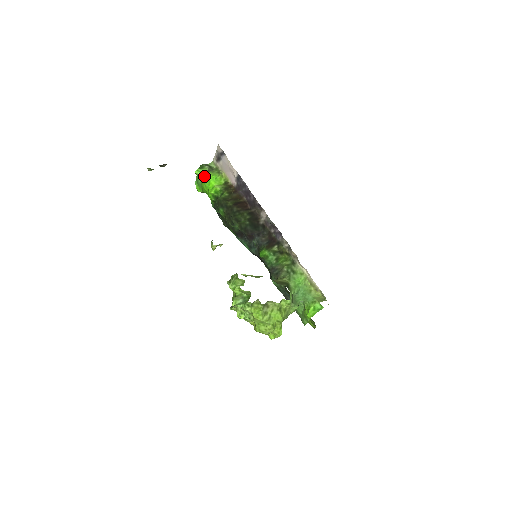
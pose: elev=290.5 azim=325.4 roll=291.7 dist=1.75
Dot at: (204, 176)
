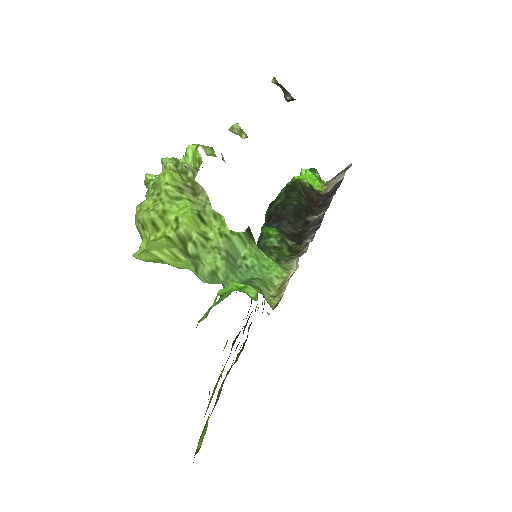
Dot at: occluded
